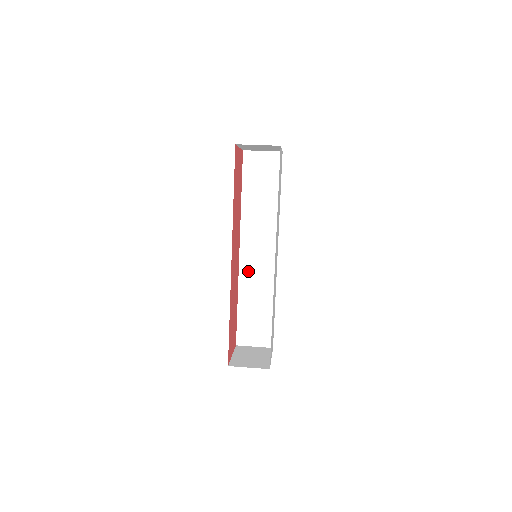
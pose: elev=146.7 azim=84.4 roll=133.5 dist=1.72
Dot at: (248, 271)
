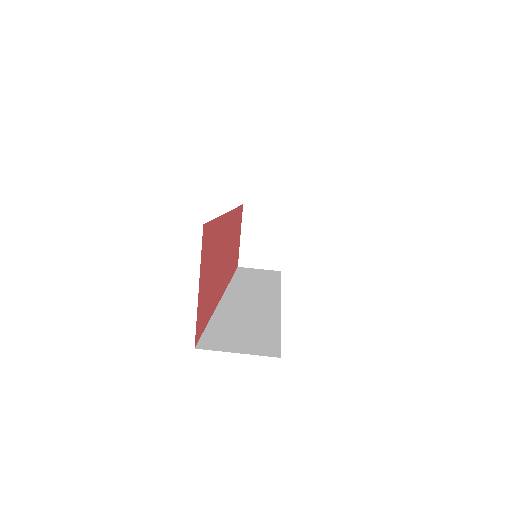
Dot at: occluded
